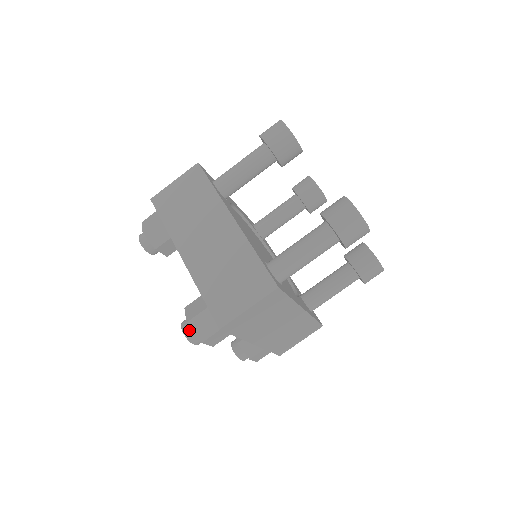
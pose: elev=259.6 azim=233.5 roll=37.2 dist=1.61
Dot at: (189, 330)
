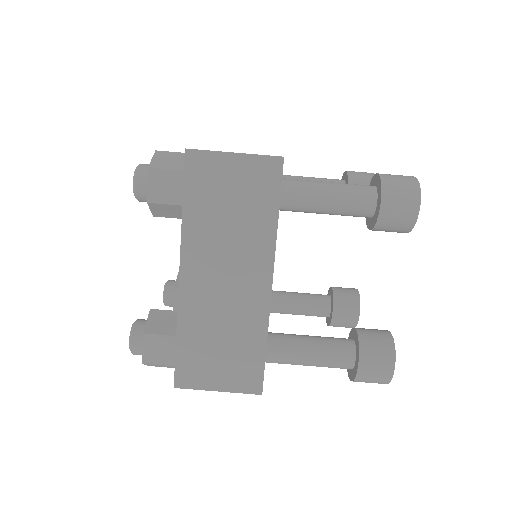
Dot at: (147, 164)
